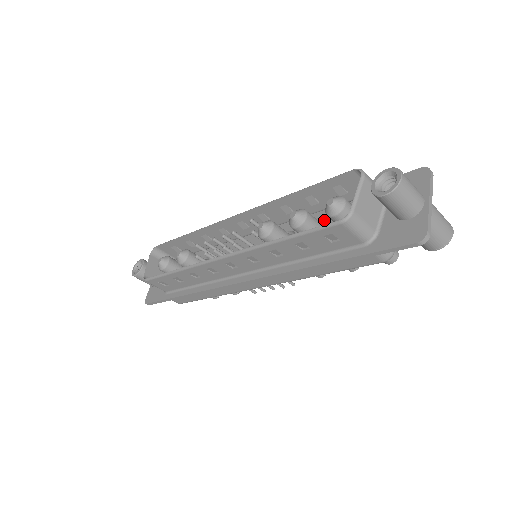
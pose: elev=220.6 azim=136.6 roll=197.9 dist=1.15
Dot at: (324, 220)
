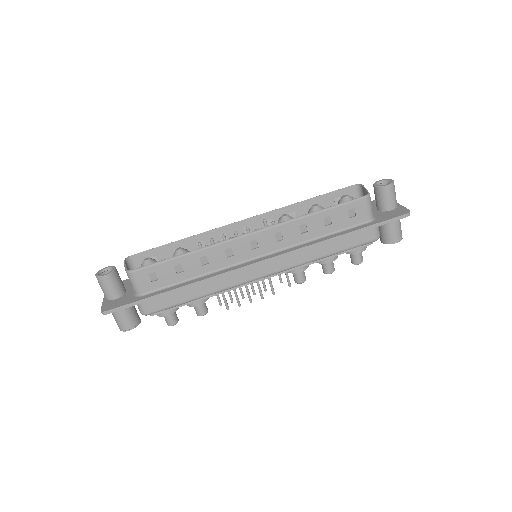
Dot at: occluded
